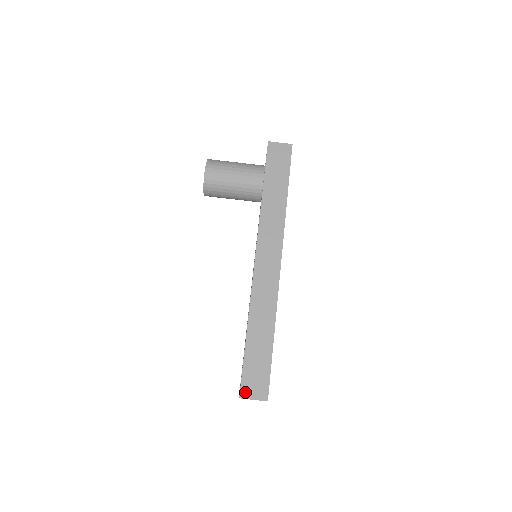
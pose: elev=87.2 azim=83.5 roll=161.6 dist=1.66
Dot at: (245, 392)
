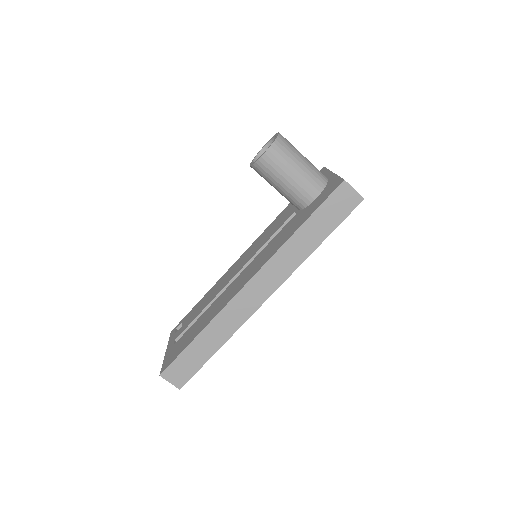
Dot at: (167, 374)
